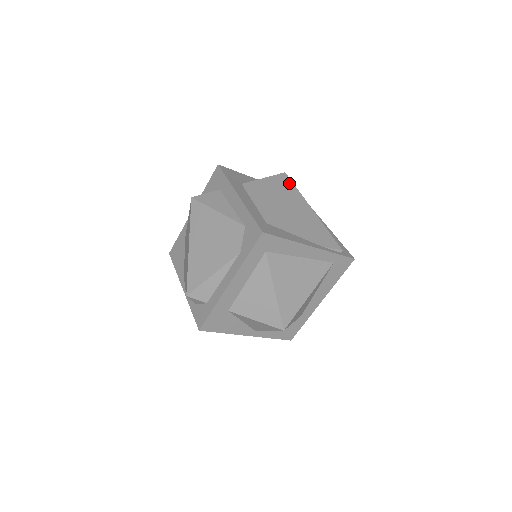
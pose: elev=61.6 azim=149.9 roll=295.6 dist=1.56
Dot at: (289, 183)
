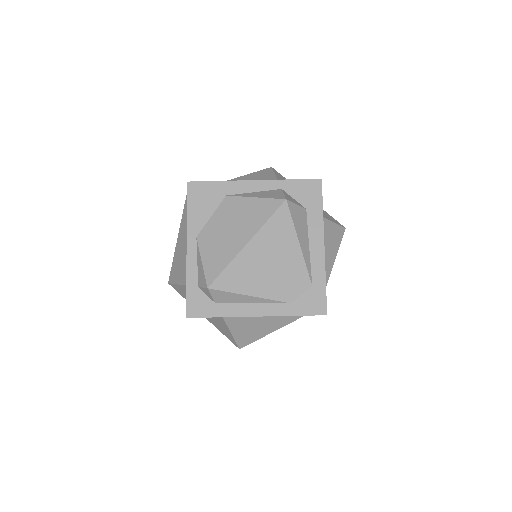
Dot at: occluded
